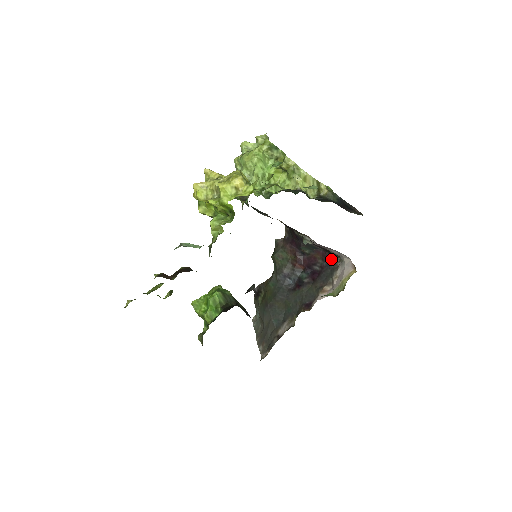
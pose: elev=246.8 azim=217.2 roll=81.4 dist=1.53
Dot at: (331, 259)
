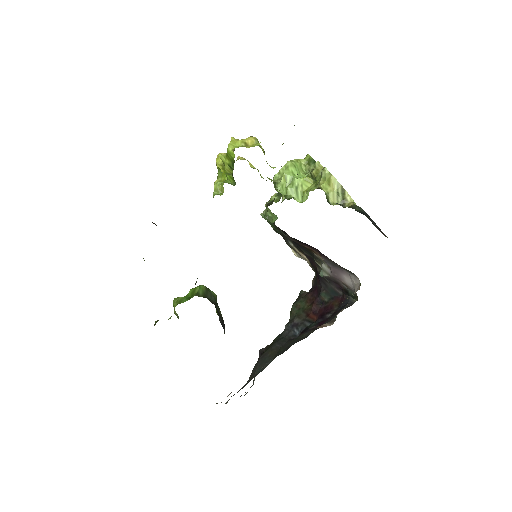
Dot at: (347, 302)
